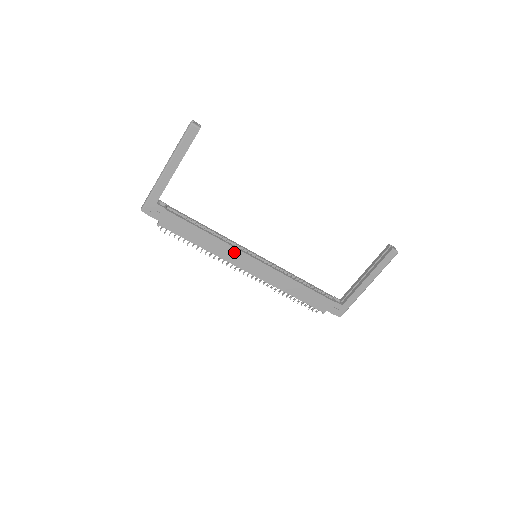
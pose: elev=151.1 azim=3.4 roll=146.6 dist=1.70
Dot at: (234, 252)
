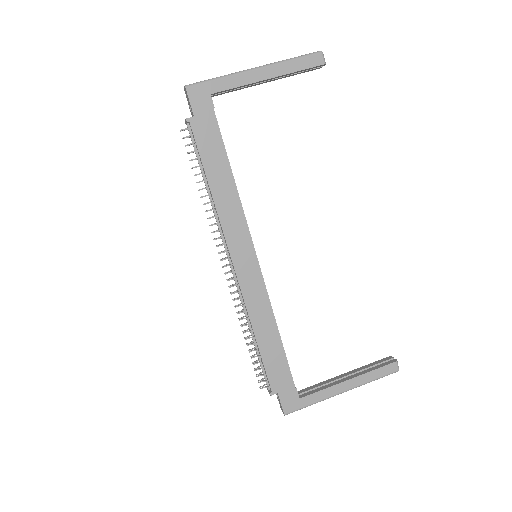
Dot at: (241, 227)
